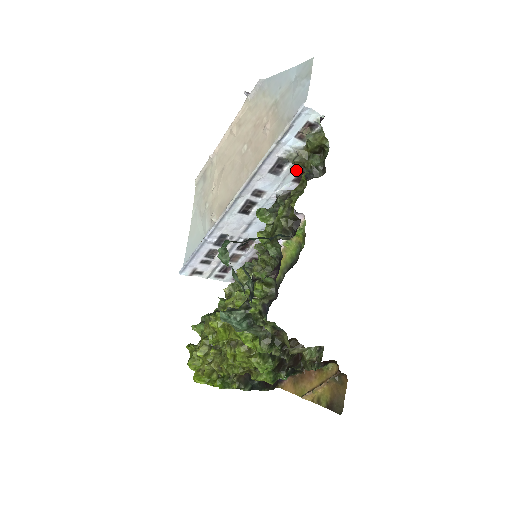
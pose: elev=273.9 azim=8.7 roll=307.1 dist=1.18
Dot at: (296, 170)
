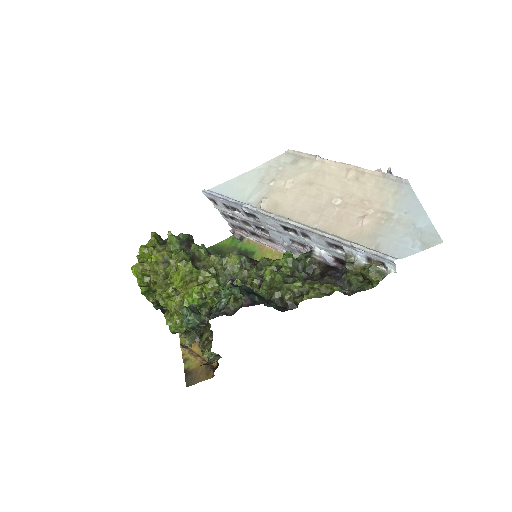
Dot at: (343, 258)
